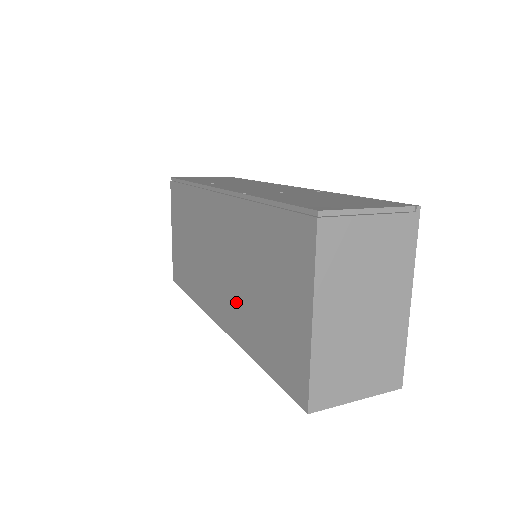
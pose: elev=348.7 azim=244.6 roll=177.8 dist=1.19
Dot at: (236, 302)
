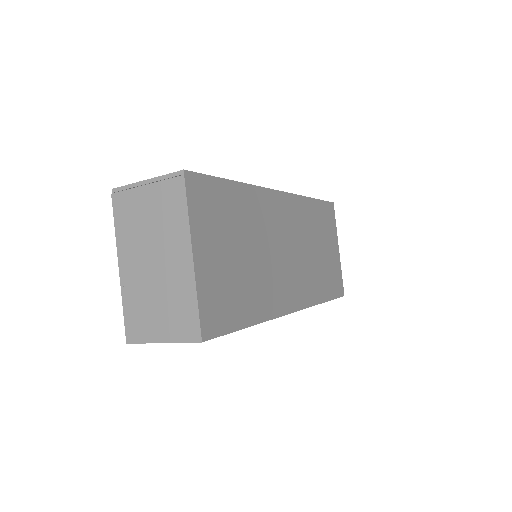
Dot at: occluded
